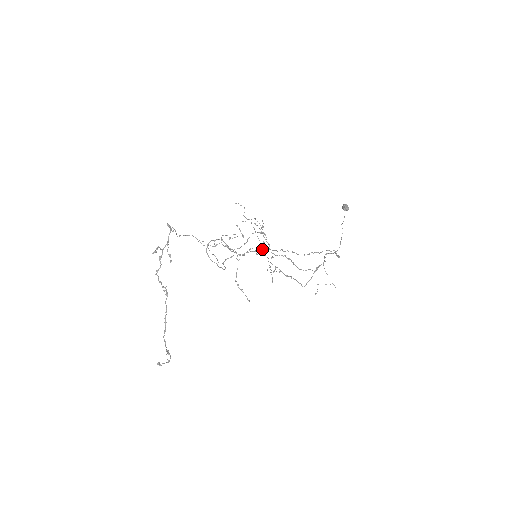
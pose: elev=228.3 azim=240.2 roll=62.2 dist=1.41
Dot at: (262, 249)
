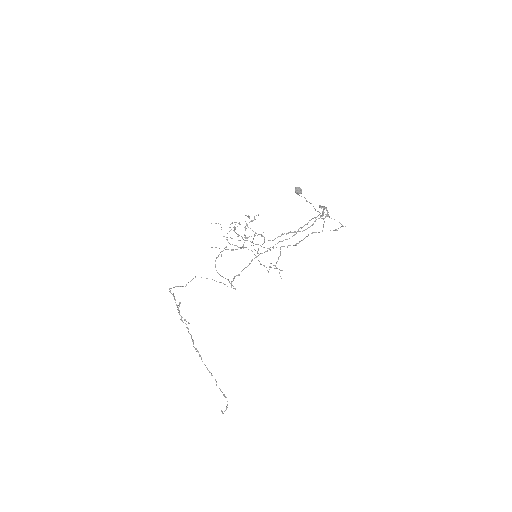
Dot at: occluded
